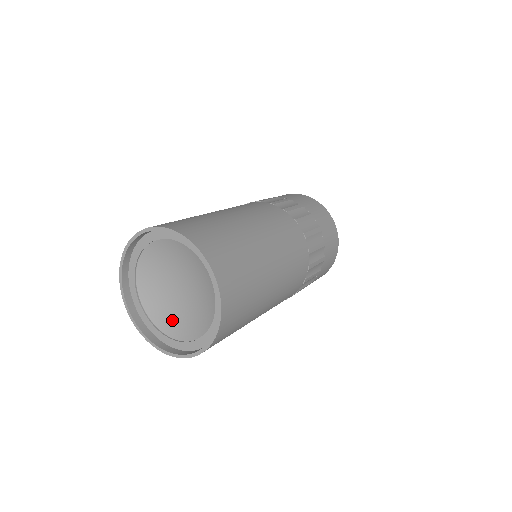
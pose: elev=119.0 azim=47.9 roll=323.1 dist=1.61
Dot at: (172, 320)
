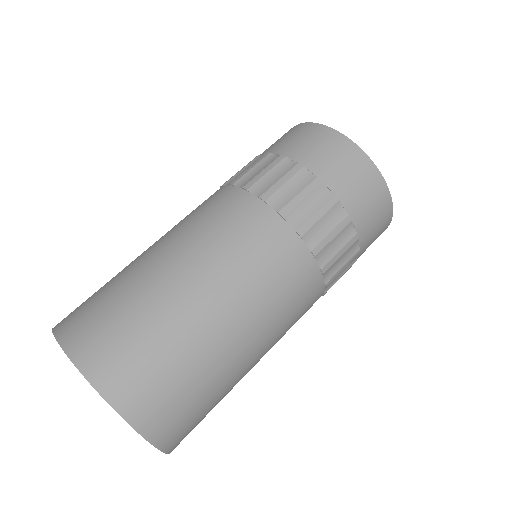
Dot at: occluded
